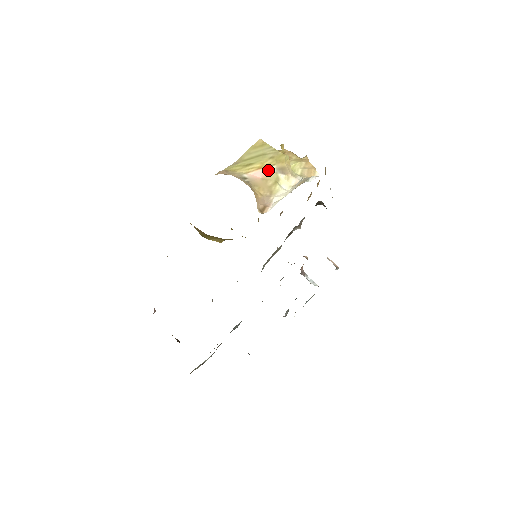
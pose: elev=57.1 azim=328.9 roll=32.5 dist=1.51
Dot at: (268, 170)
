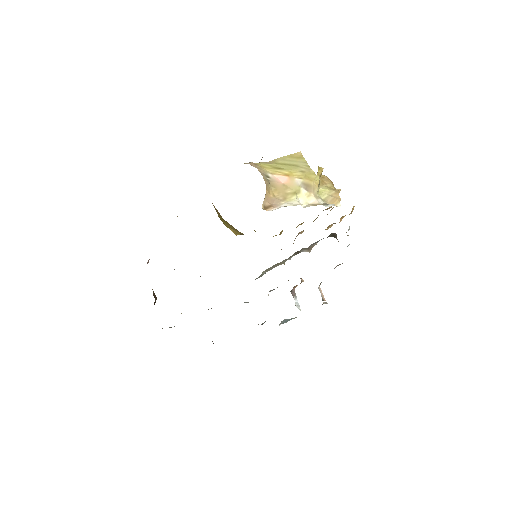
Dot at: (293, 180)
